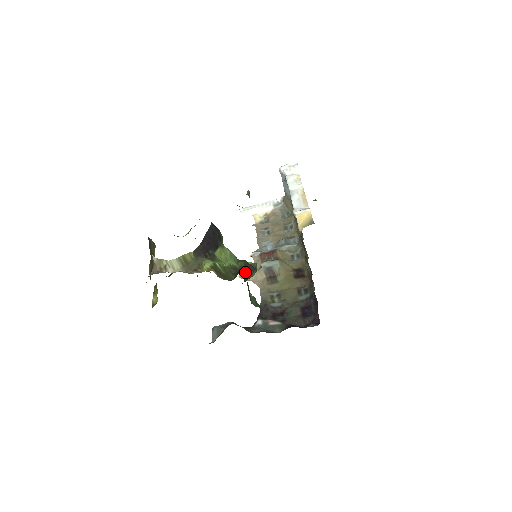
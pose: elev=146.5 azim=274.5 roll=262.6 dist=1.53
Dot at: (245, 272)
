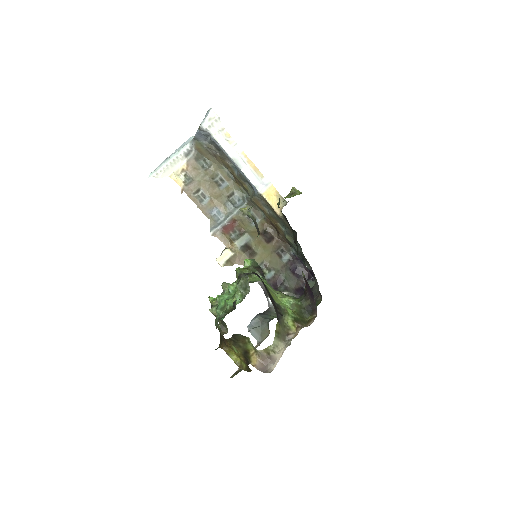
Dot at: occluded
